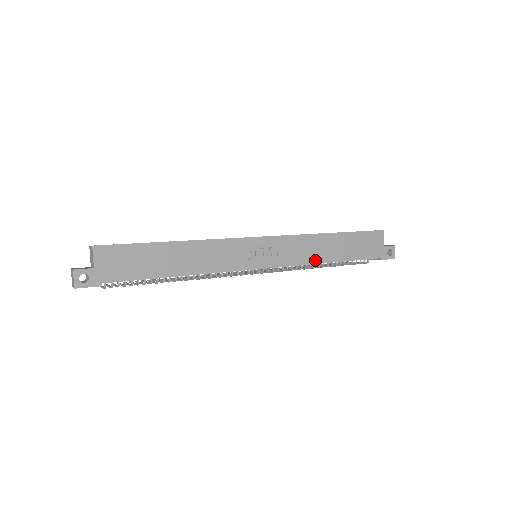
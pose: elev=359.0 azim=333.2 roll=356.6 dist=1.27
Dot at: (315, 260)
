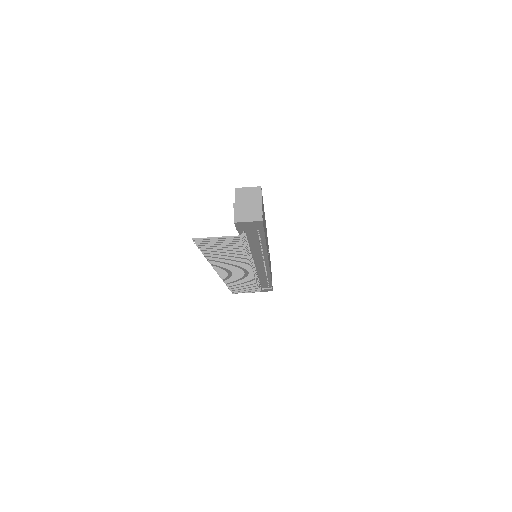
Dot at: occluded
